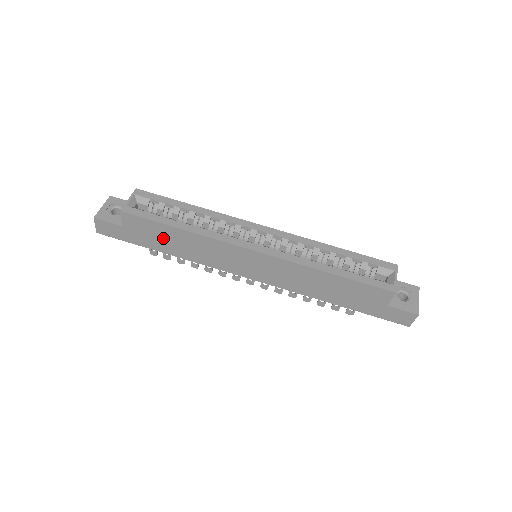
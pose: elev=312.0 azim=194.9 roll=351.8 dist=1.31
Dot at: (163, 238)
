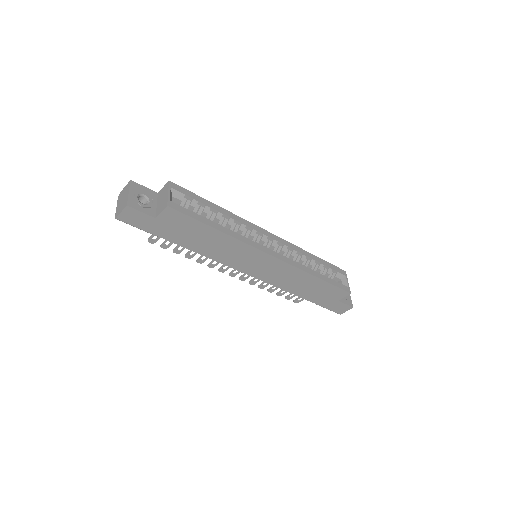
Dot at: (193, 235)
